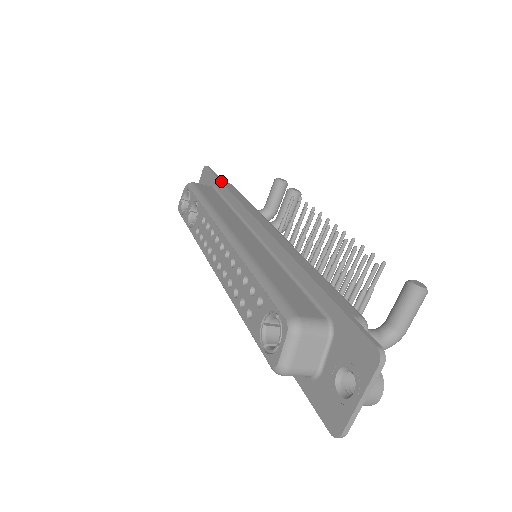
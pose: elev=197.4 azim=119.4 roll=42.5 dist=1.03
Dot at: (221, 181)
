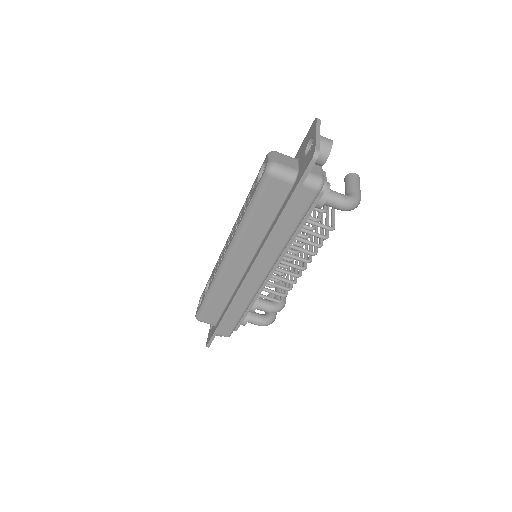
Dot at: occluded
